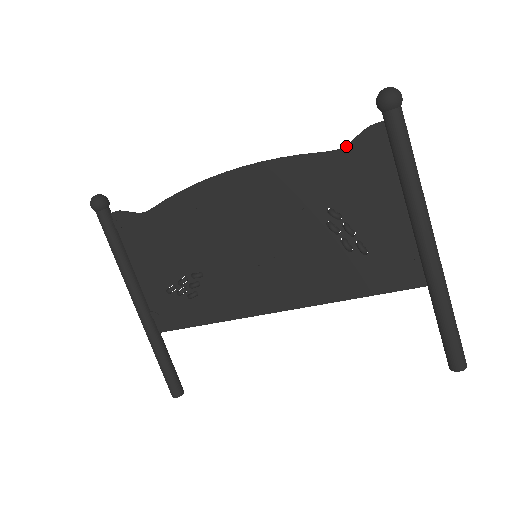
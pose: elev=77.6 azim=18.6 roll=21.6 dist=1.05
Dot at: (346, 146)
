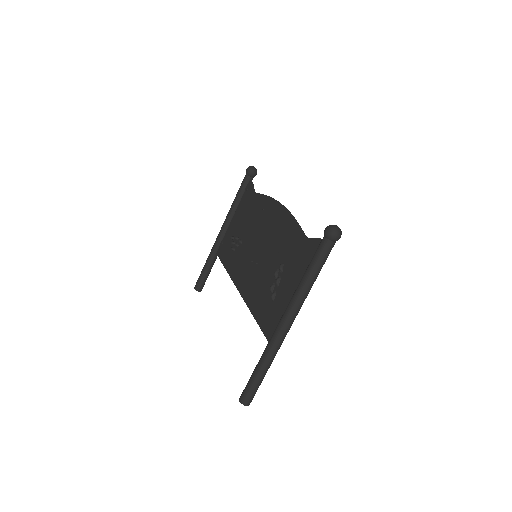
Dot at: (309, 238)
